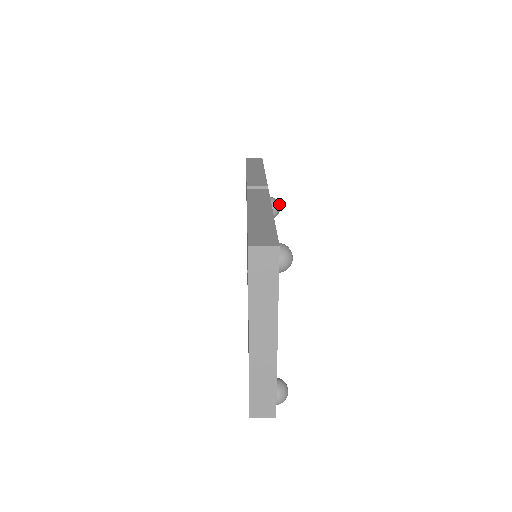
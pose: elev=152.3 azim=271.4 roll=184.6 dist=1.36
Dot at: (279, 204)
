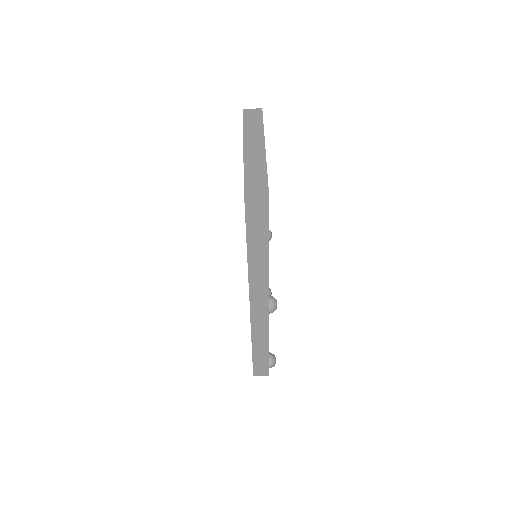
Dot at: occluded
